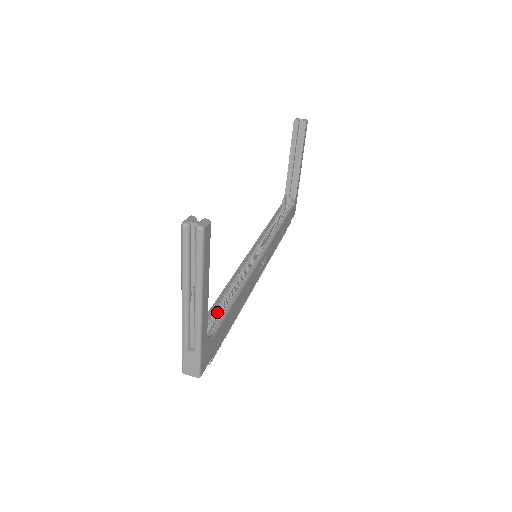
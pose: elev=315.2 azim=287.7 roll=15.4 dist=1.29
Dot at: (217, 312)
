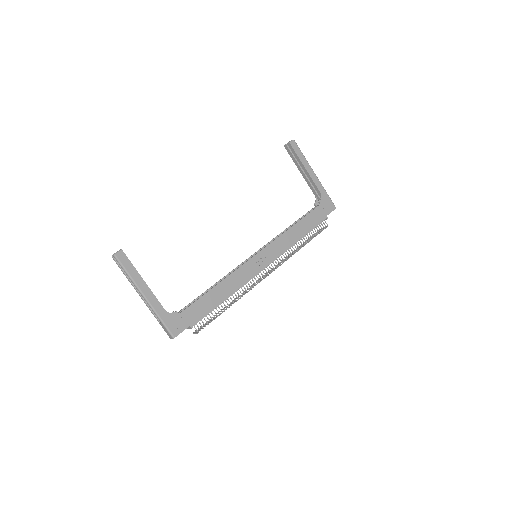
Dot at: occluded
